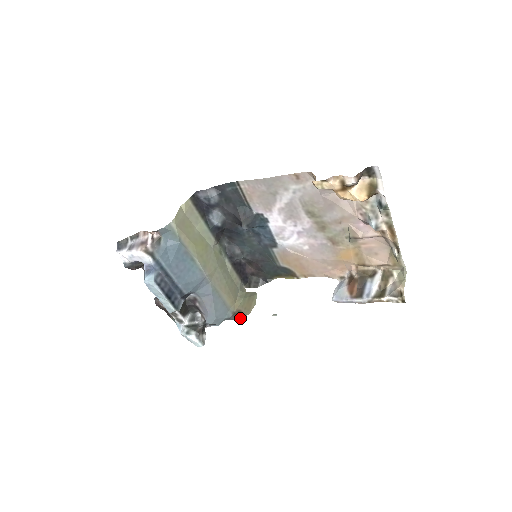
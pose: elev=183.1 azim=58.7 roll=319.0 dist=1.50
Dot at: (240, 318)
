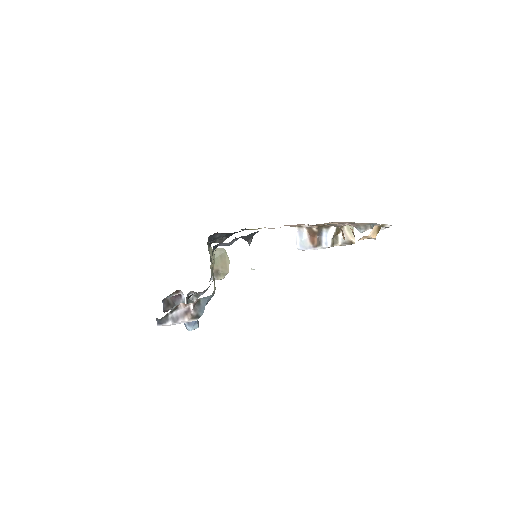
Dot at: occluded
